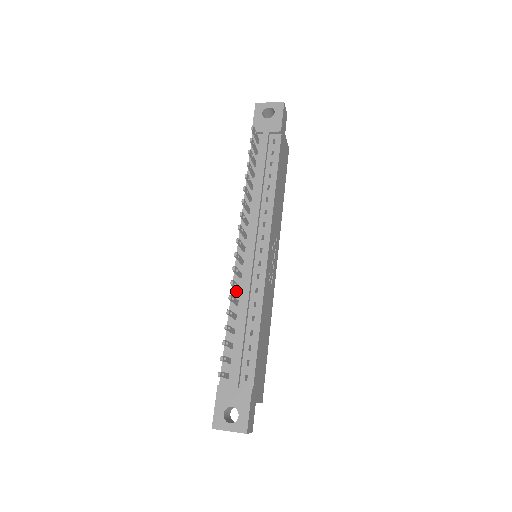
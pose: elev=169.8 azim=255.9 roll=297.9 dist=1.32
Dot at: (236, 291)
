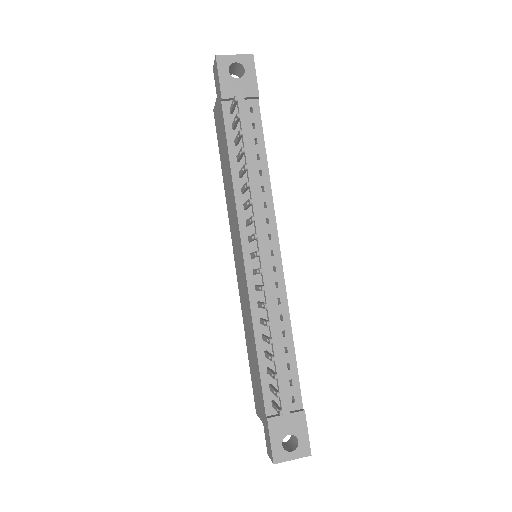
Dot at: (256, 307)
